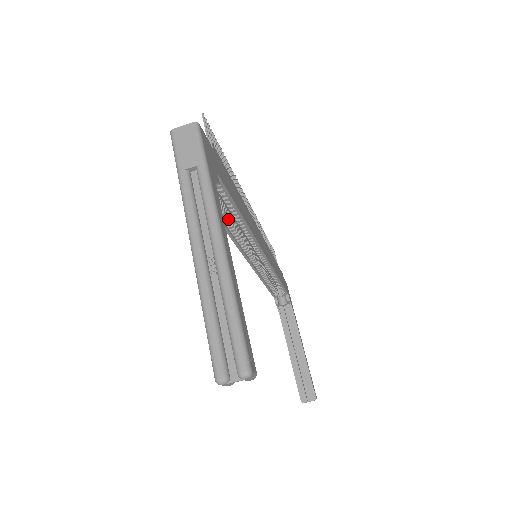
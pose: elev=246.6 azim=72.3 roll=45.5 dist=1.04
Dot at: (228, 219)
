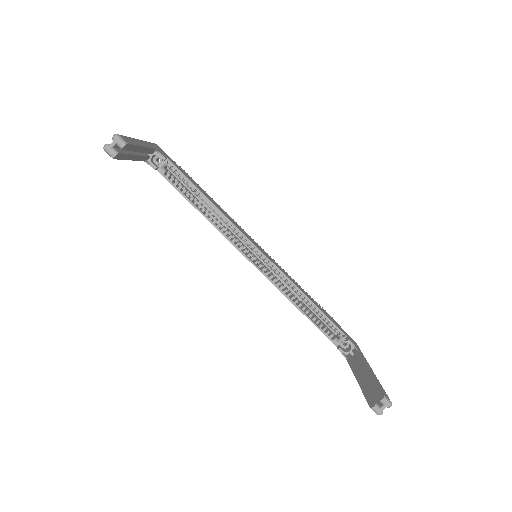
Dot at: (204, 208)
